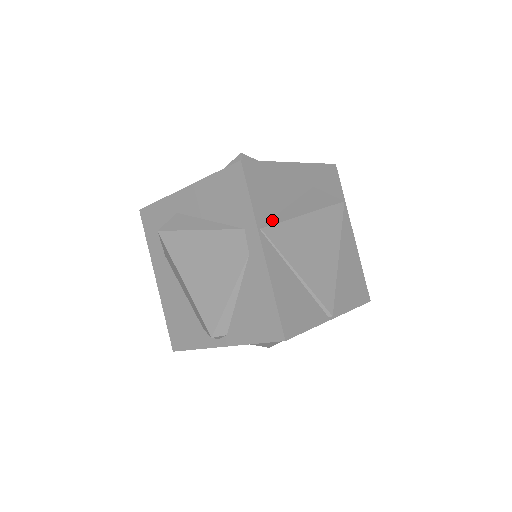
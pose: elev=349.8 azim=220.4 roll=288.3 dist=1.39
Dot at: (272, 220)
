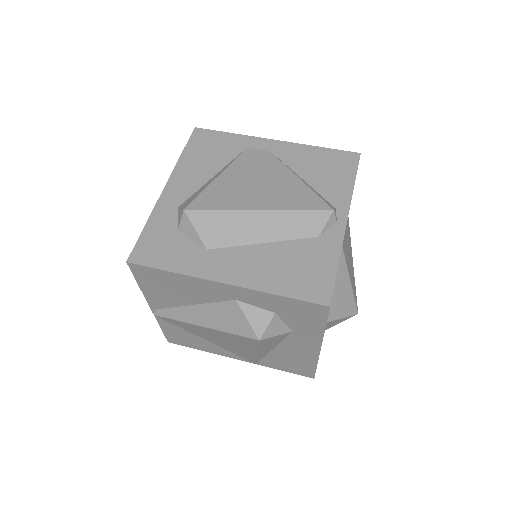
Dot at: occluded
